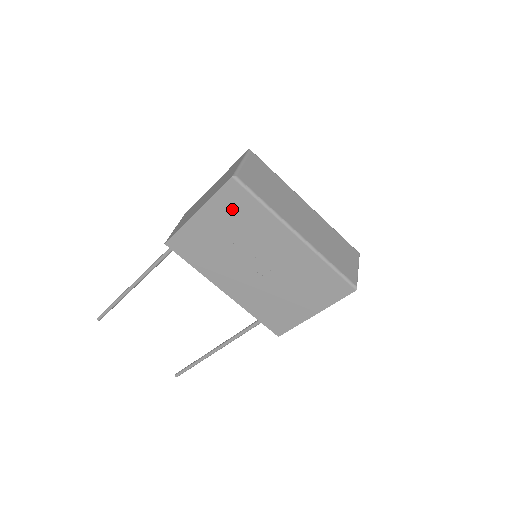
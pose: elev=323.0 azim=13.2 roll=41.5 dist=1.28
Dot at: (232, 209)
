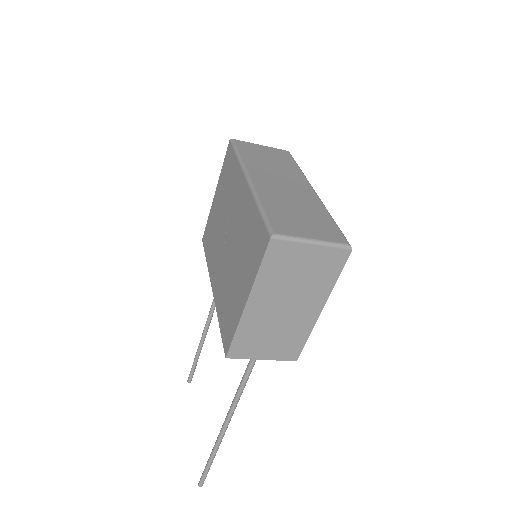
Dot at: (226, 175)
